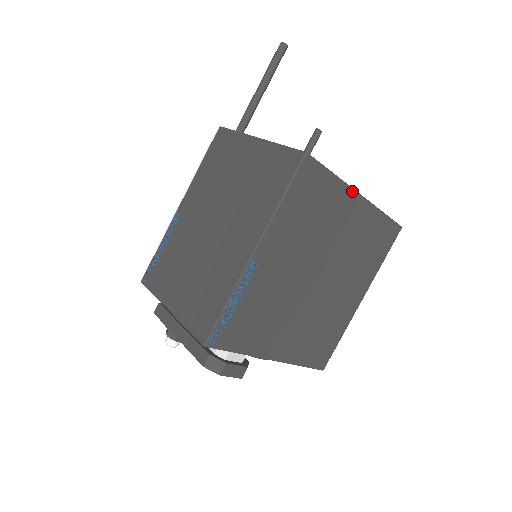
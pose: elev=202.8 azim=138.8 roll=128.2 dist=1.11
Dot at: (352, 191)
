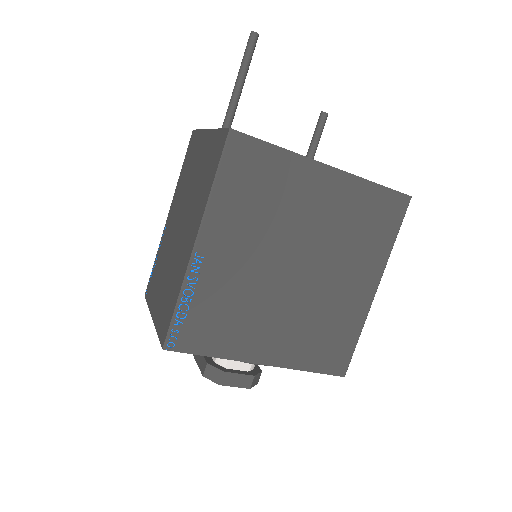
Dot at: (313, 163)
